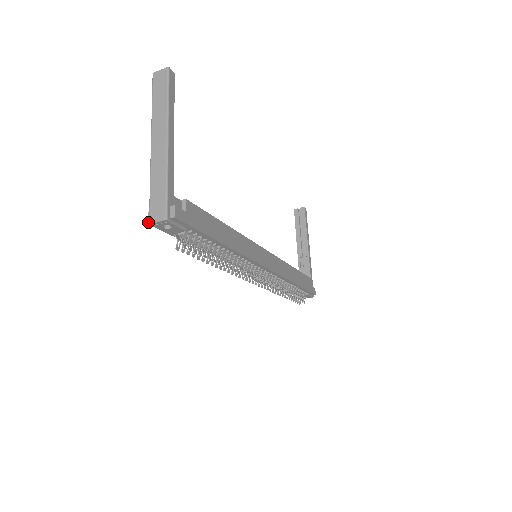
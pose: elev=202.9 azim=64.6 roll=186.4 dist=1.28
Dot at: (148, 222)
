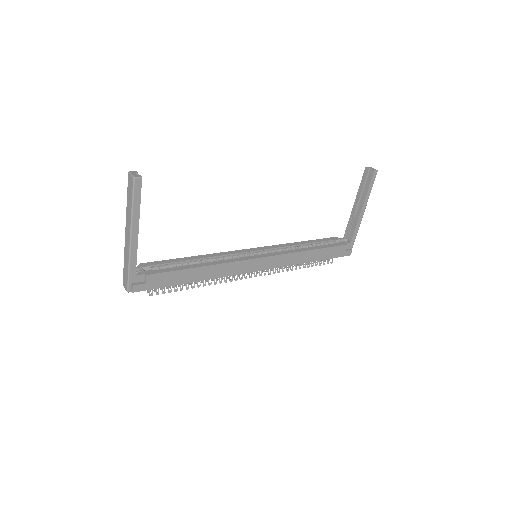
Dot at: occluded
